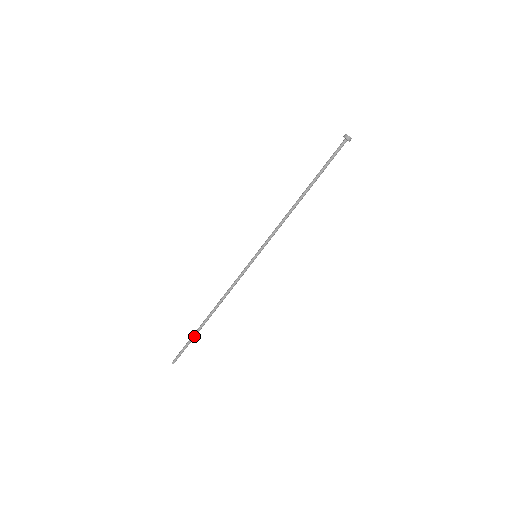
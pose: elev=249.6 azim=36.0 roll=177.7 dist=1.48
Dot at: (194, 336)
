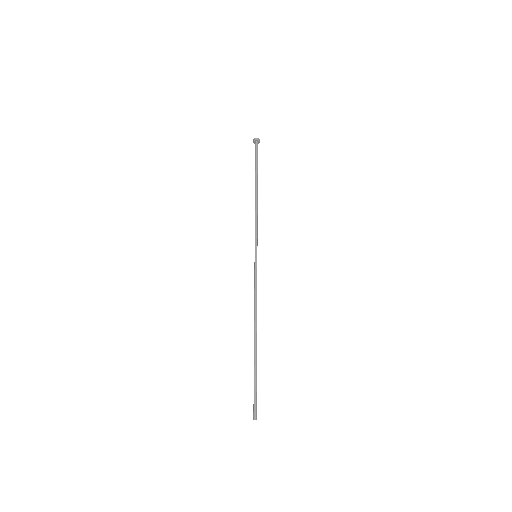
Dot at: (255, 369)
